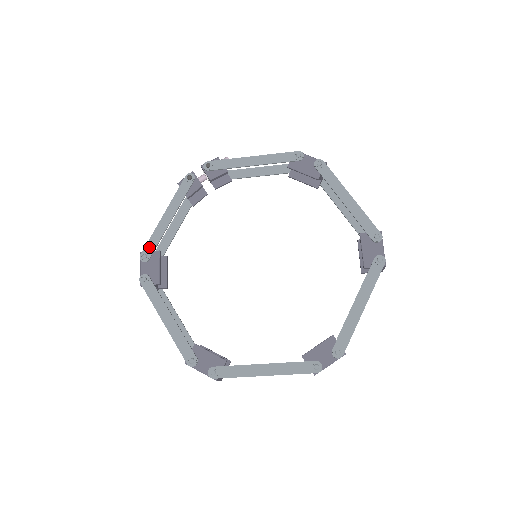
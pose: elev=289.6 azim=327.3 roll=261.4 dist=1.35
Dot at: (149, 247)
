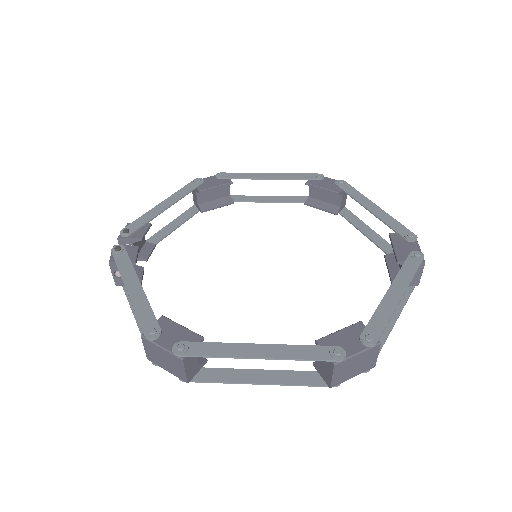
Dot at: (146, 322)
